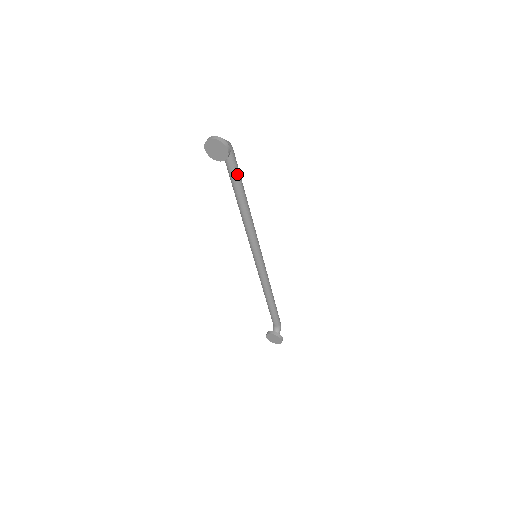
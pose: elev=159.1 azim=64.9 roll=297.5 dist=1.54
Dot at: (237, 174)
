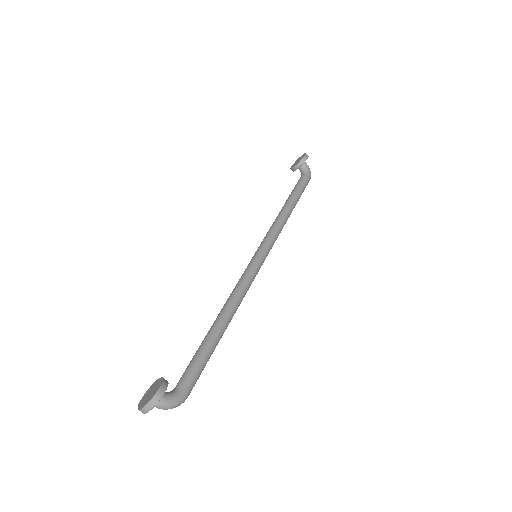
Dot at: (300, 186)
